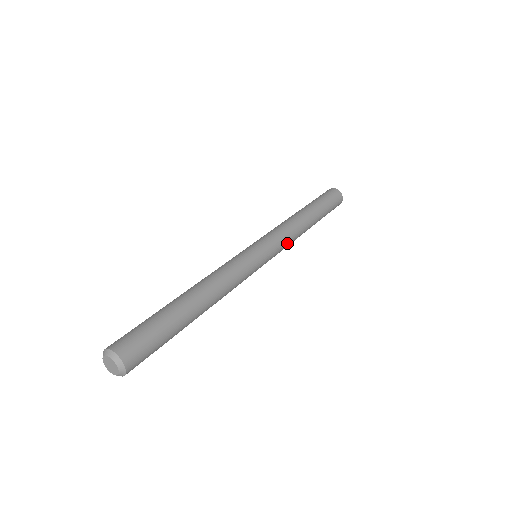
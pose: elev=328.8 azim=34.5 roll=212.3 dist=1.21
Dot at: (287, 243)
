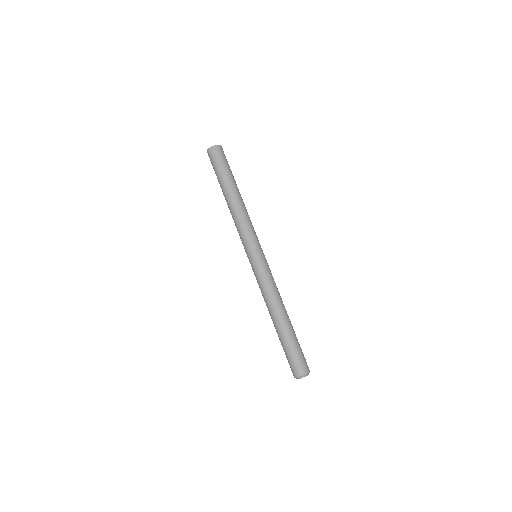
Dot at: occluded
